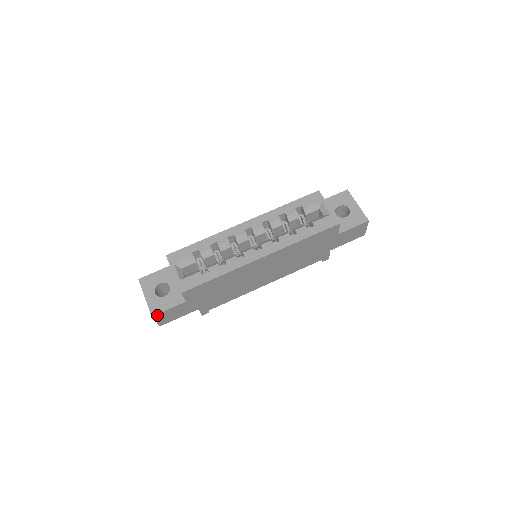
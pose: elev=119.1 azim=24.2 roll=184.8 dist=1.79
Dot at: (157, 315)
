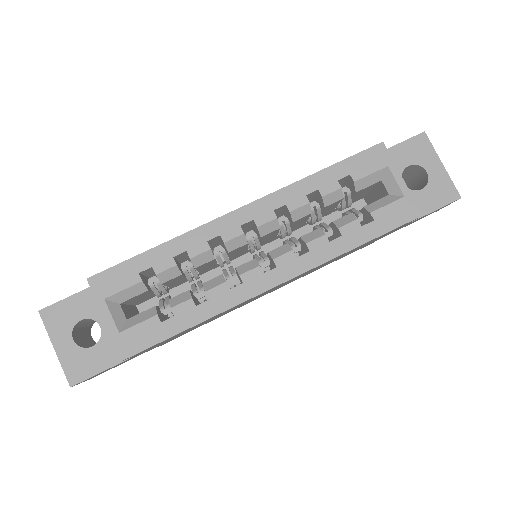
Dot at: (80, 381)
